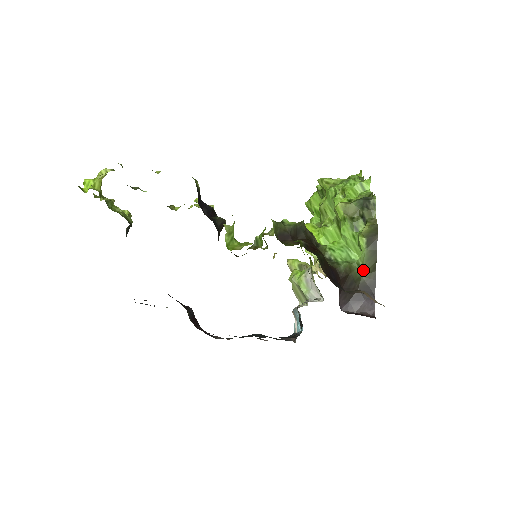
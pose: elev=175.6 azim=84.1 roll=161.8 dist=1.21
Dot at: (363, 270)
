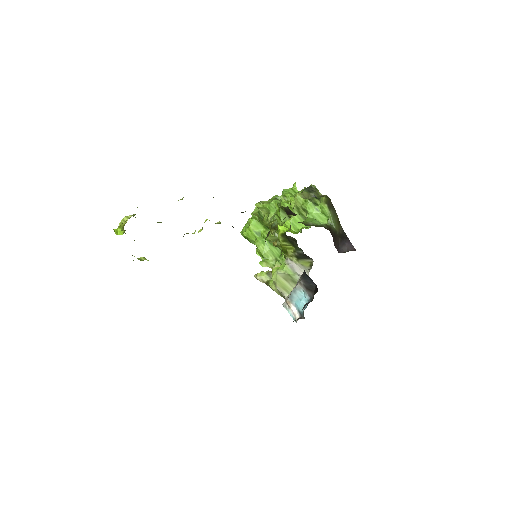
Dot at: (334, 225)
